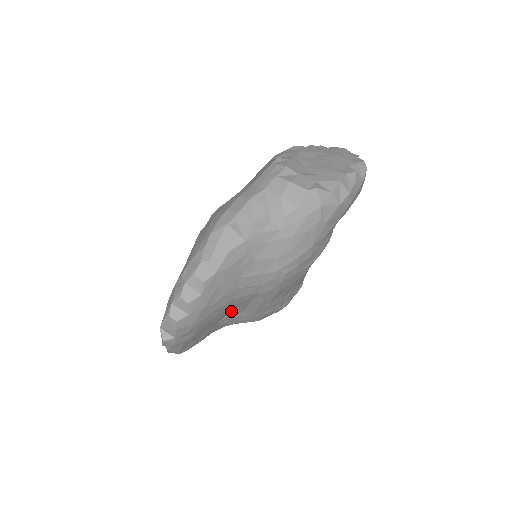
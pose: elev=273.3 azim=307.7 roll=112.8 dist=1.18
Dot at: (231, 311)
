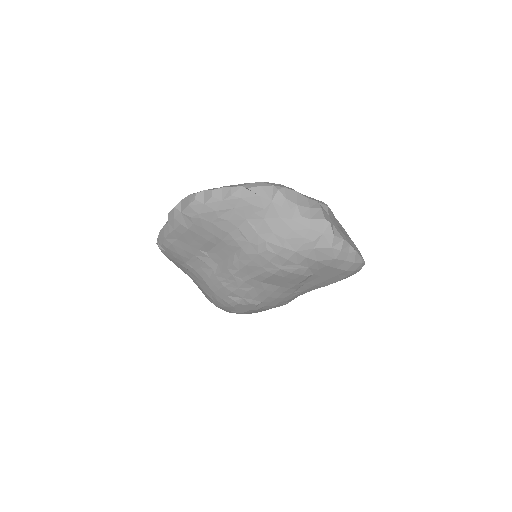
Dot at: (214, 251)
